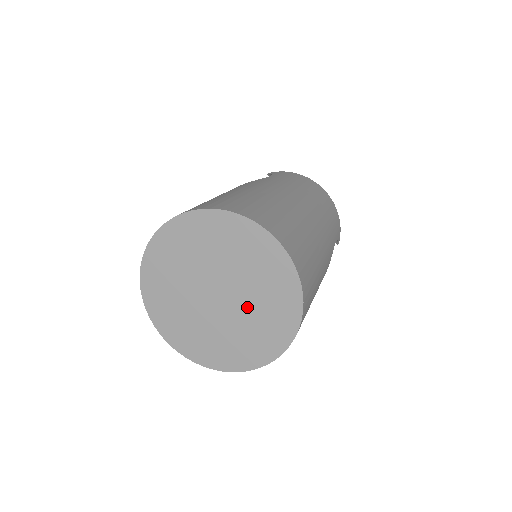
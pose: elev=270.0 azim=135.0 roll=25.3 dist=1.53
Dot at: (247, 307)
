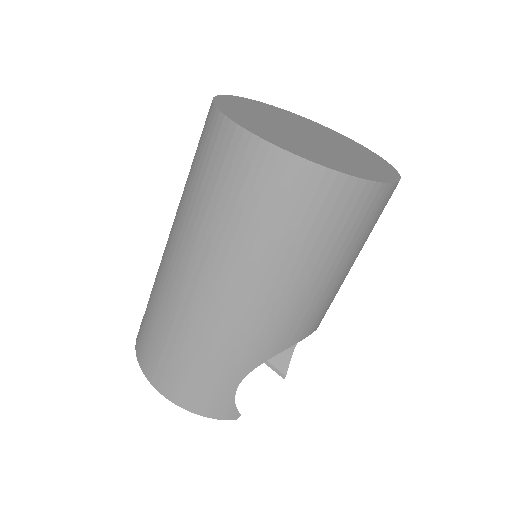
Dot at: (343, 150)
